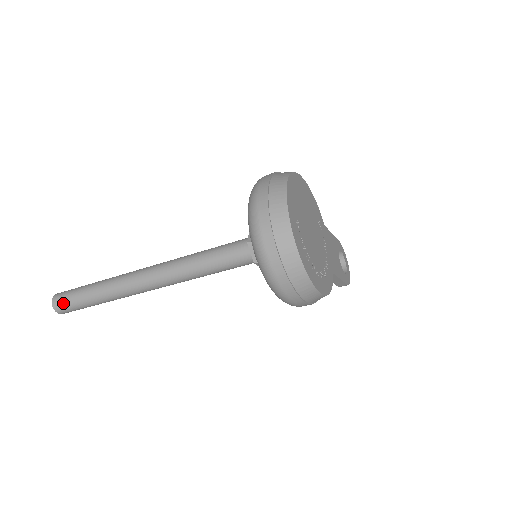
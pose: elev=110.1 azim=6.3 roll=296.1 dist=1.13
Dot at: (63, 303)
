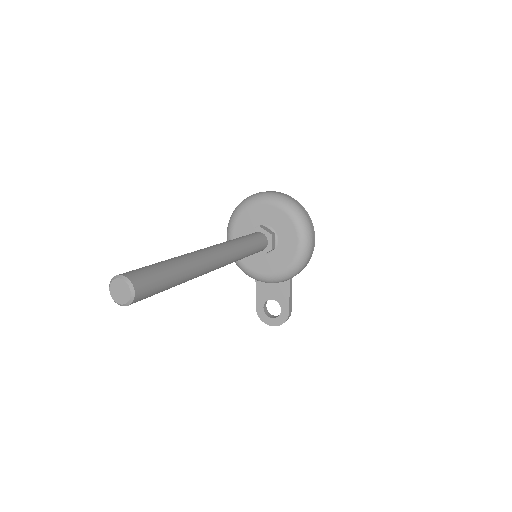
Dot at: (140, 272)
